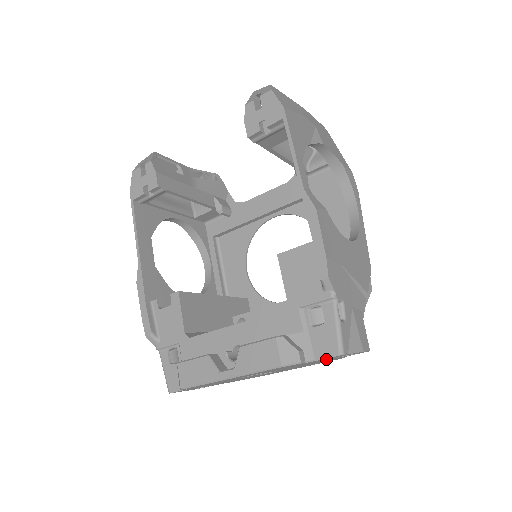
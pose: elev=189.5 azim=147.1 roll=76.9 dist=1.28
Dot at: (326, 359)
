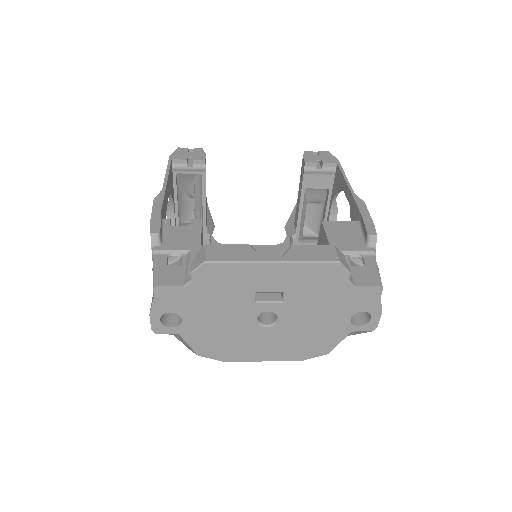
Dot at: (350, 305)
